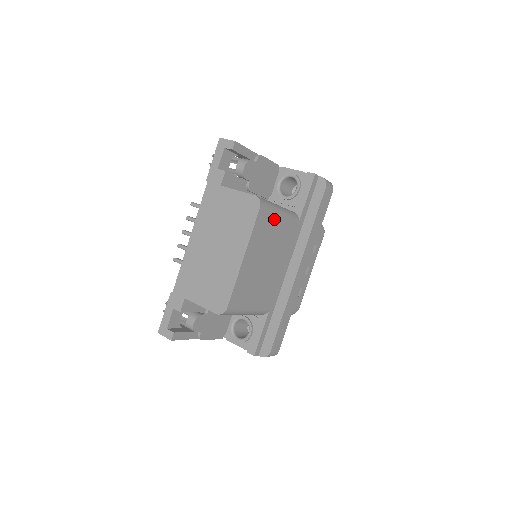
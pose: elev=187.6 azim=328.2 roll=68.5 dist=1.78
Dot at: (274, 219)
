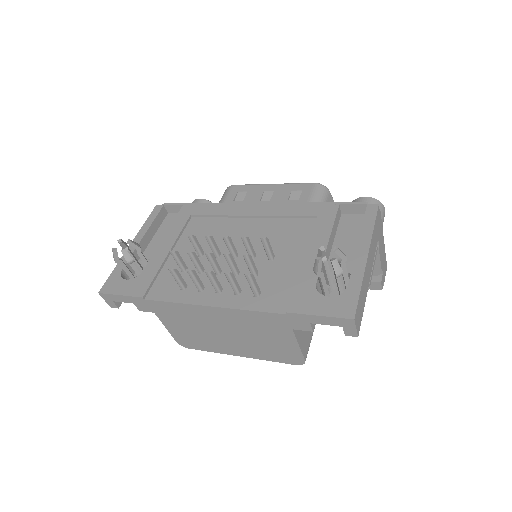
Dot at: occluded
